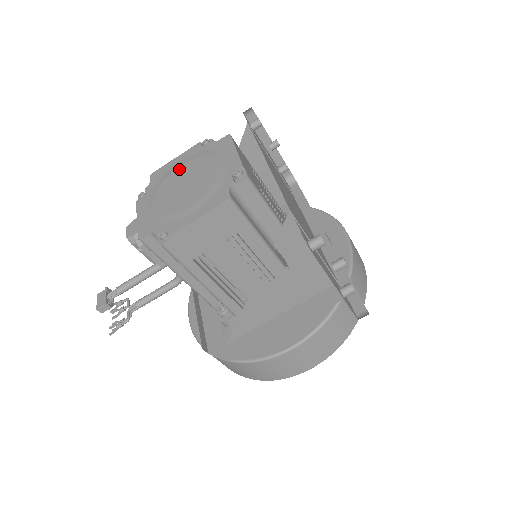
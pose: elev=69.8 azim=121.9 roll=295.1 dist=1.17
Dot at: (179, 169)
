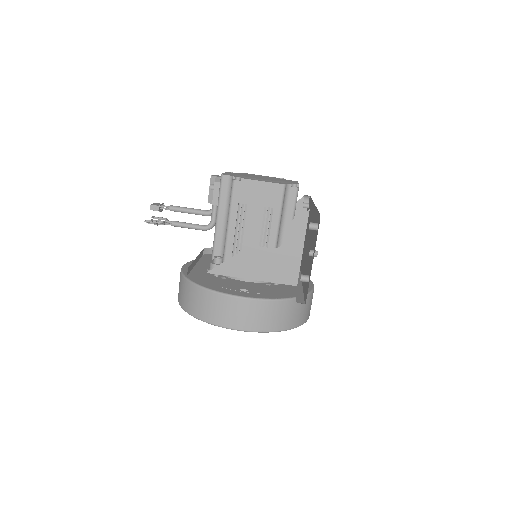
Dot at: occluded
